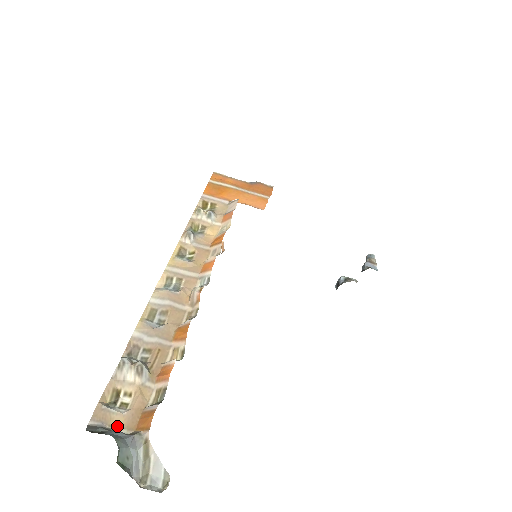
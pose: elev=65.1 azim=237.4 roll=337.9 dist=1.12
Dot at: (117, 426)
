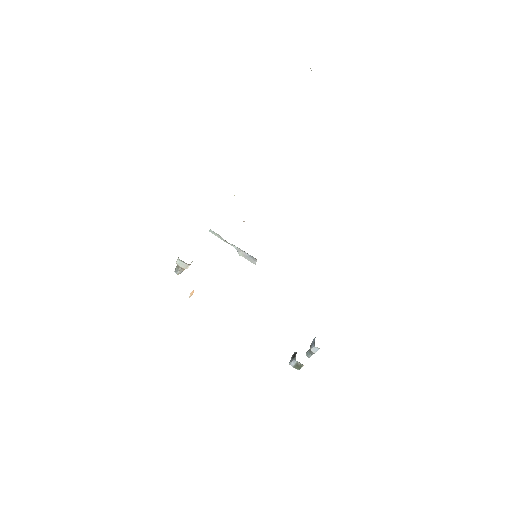
Dot at: occluded
